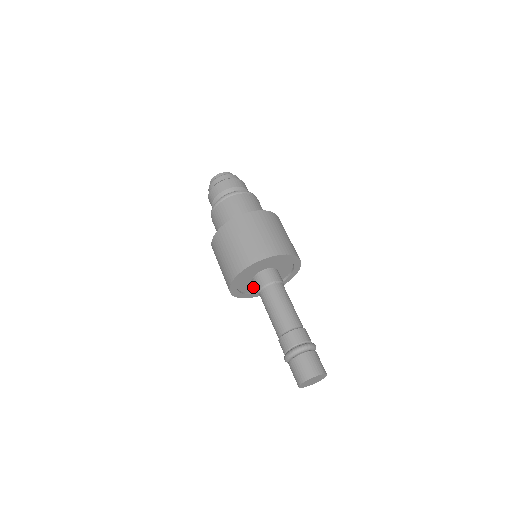
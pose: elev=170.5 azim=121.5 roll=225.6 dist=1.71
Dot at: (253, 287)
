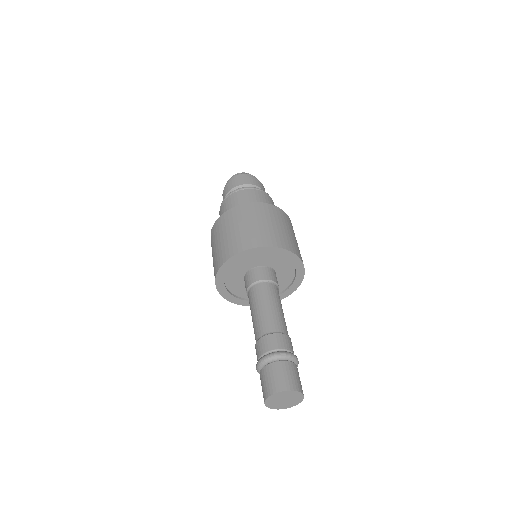
Dot at: (245, 290)
